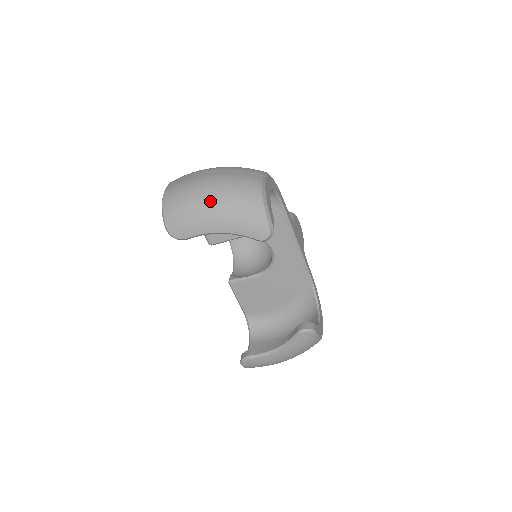
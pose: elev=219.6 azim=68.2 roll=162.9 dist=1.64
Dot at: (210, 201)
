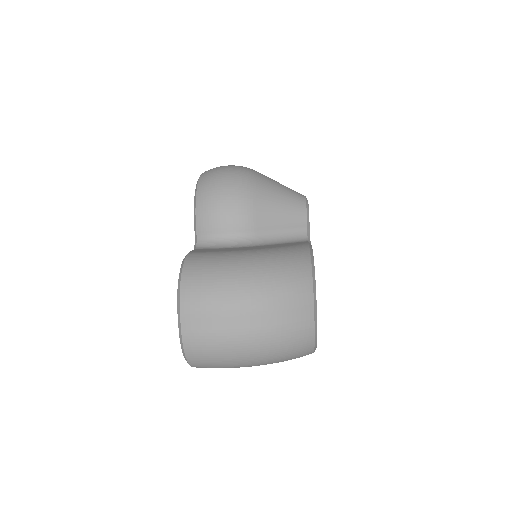
Dot at: (254, 362)
